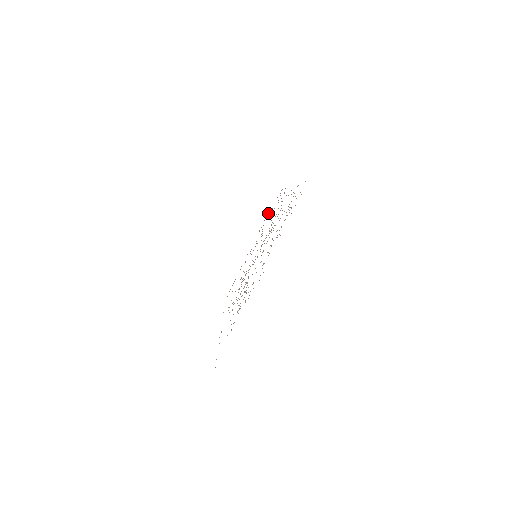
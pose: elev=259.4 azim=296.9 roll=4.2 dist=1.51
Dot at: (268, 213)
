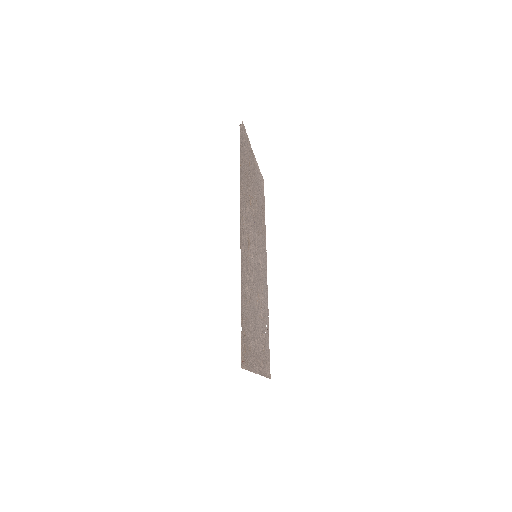
Dot at: (245, 139)
